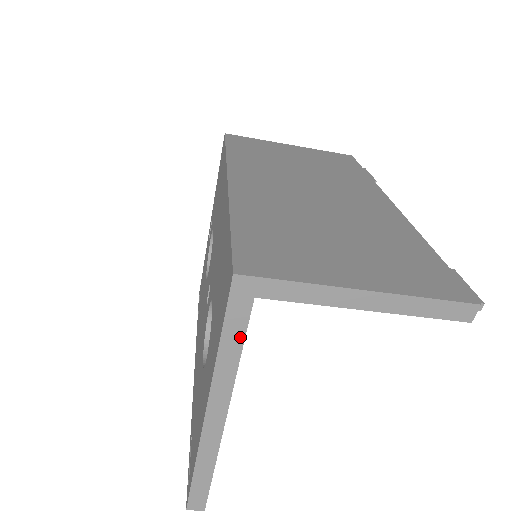
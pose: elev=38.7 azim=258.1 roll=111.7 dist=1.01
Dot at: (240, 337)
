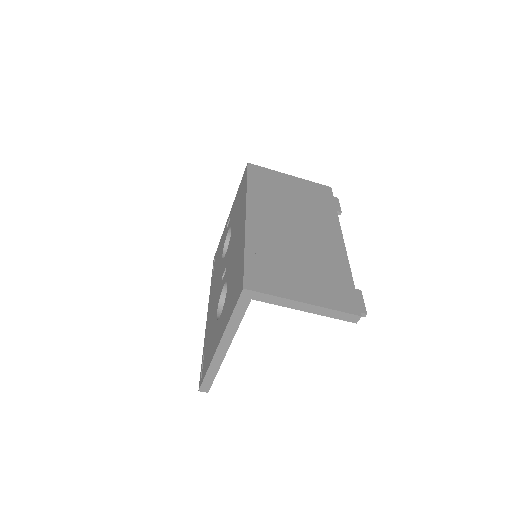
Dot at: (242, 315)
